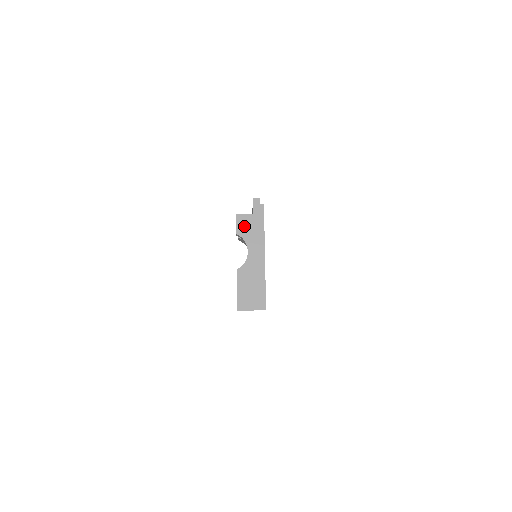
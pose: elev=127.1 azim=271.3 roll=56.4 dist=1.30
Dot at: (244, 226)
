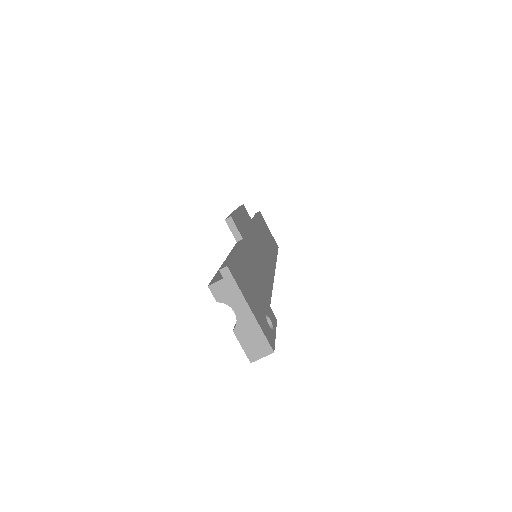
Dot at: (220, 293)
